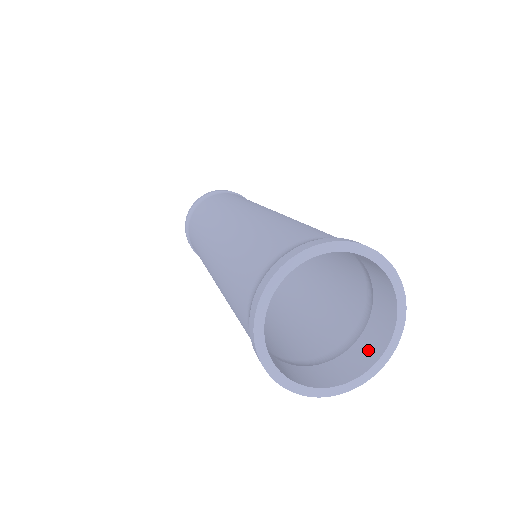
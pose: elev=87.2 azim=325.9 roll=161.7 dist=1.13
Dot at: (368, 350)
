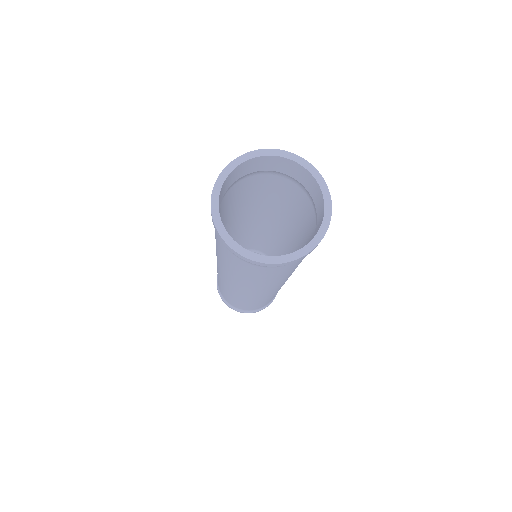
Dot at: occluded
